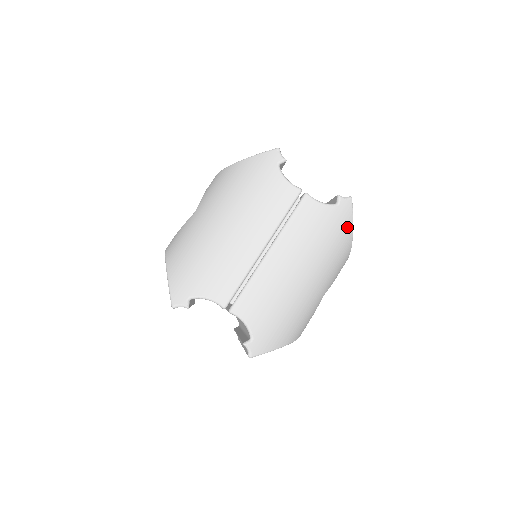
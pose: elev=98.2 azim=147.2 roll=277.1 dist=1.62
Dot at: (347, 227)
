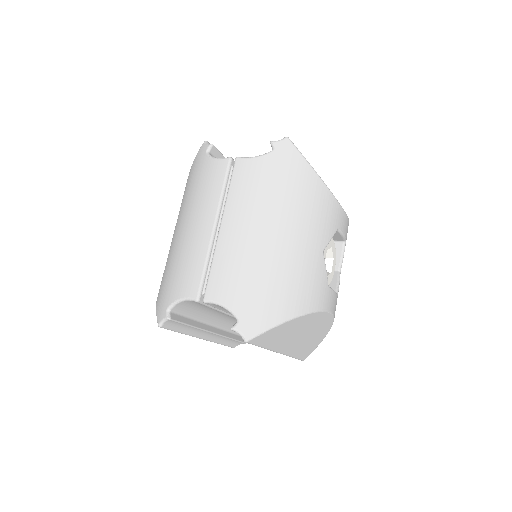
Dot at: (300, 166)
